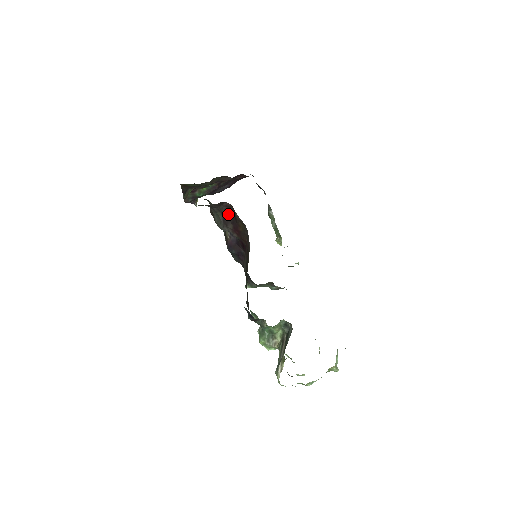
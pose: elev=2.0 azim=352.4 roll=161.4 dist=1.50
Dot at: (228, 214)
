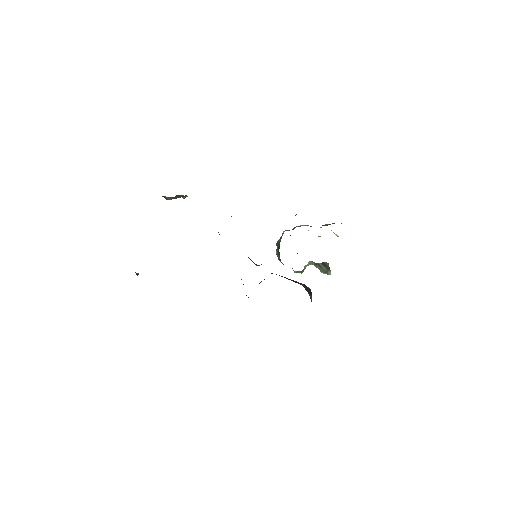
Dot at: occluded
